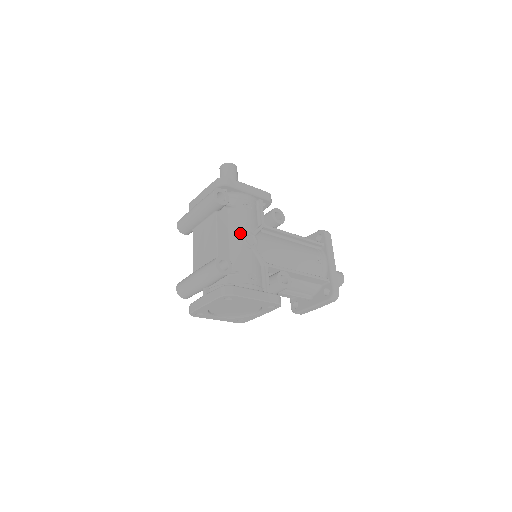
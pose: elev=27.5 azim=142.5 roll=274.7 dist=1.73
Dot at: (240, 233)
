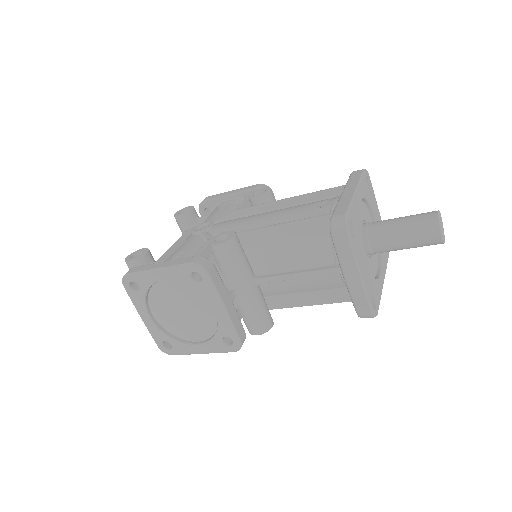
Dot at: occluded
